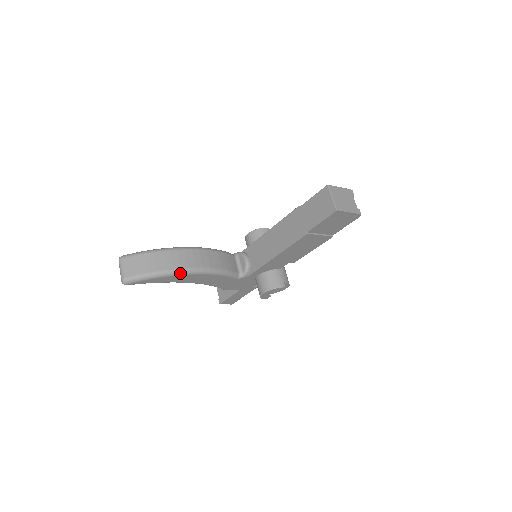
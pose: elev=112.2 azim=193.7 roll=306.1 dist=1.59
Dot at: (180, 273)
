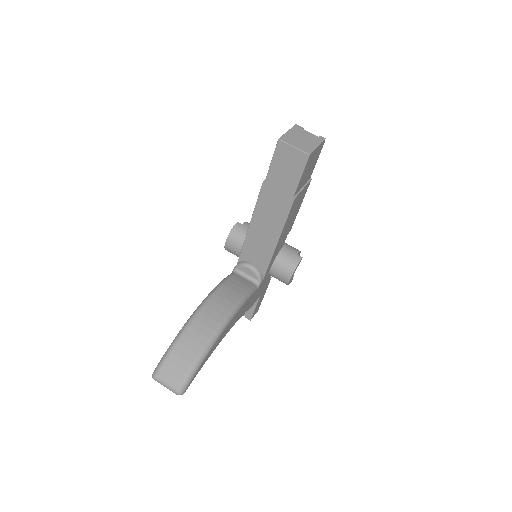
Dot at: (218, 336)
